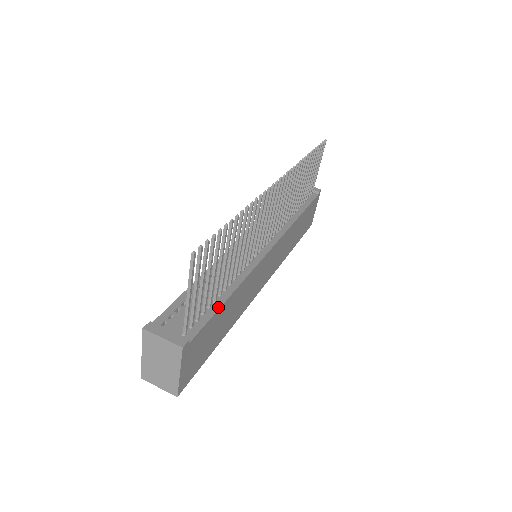
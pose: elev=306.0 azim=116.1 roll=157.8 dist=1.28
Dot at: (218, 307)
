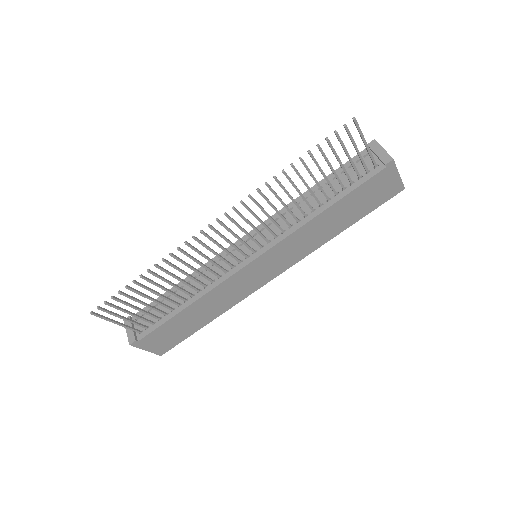
Dot at: (170, 317)
